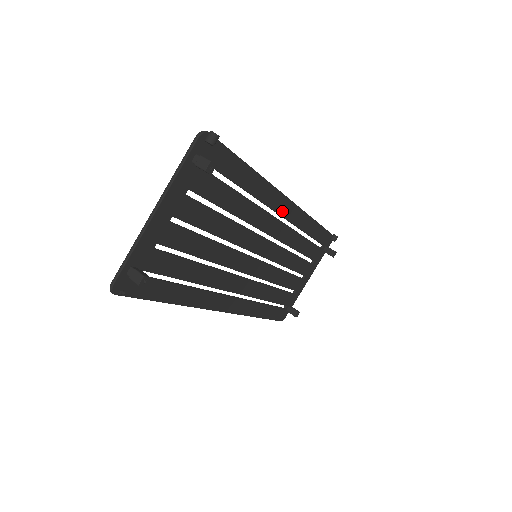
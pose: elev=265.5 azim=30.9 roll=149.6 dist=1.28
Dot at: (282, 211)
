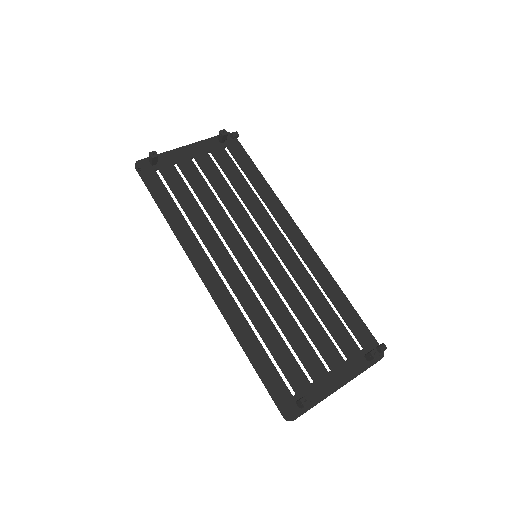
Dot at: (292, 237)
